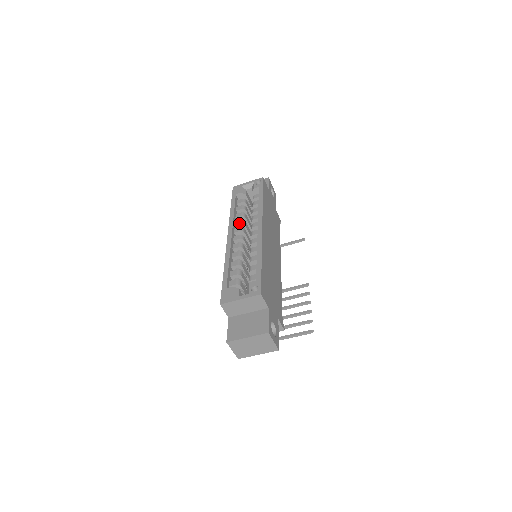
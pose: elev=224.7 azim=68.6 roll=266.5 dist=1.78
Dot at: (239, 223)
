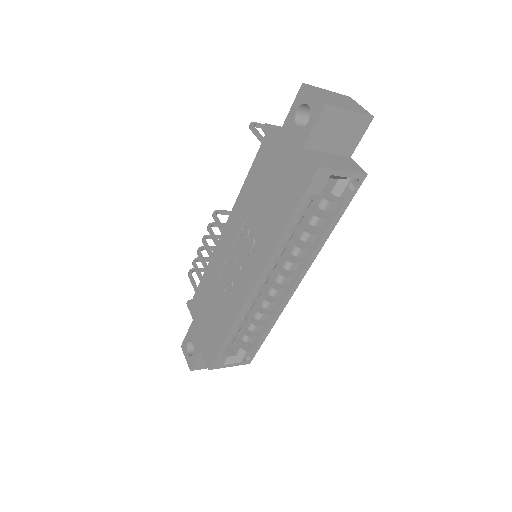
Dot at: occluded
